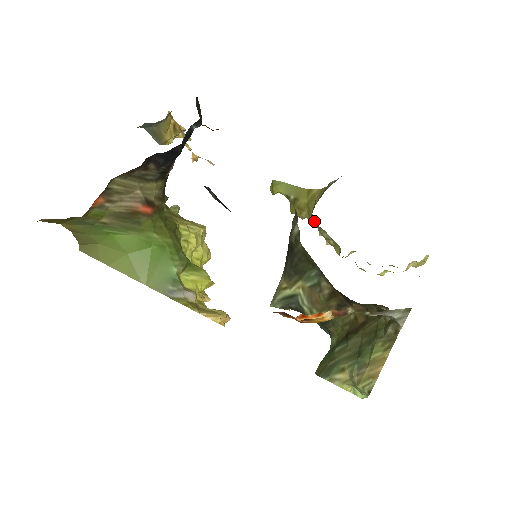
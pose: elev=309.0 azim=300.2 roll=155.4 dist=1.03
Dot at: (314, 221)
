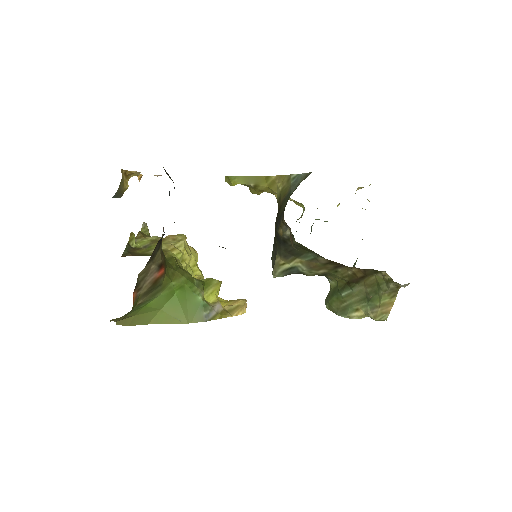
Dot at: occluded
